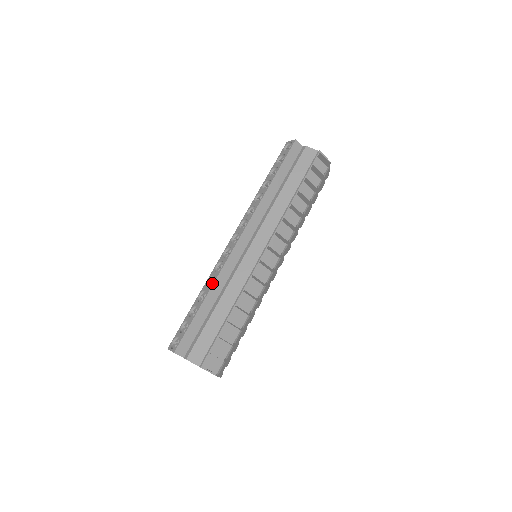
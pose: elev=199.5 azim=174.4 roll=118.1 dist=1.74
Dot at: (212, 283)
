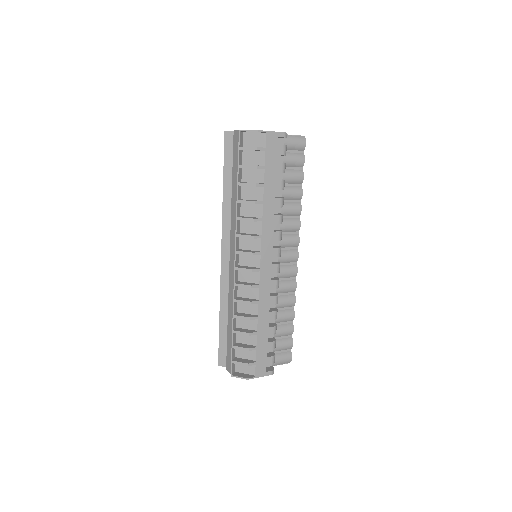
Dot at: occluded
